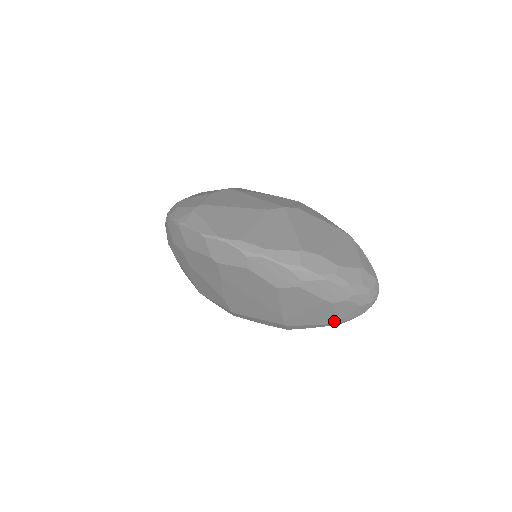
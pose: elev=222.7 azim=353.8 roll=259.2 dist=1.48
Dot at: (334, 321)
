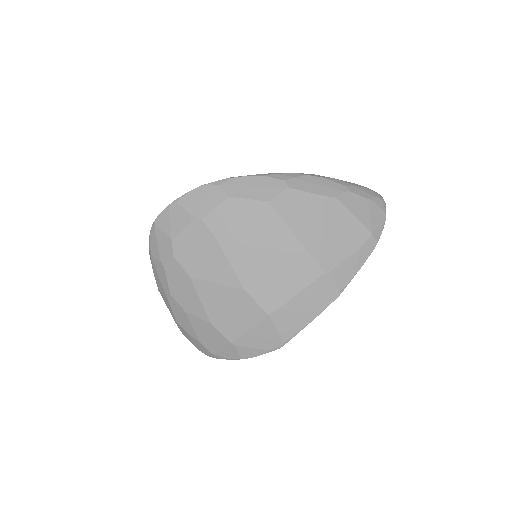
Dot at: (365, 233)
